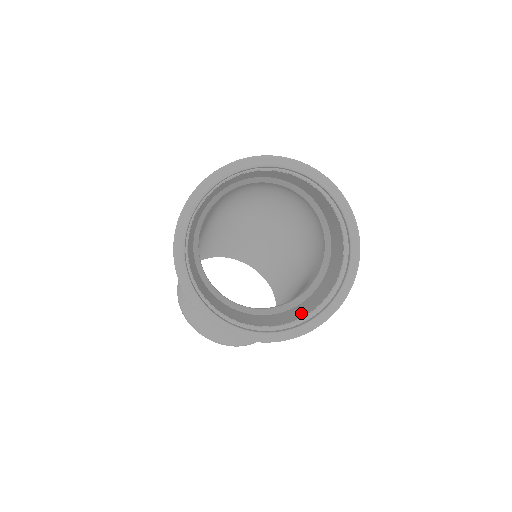
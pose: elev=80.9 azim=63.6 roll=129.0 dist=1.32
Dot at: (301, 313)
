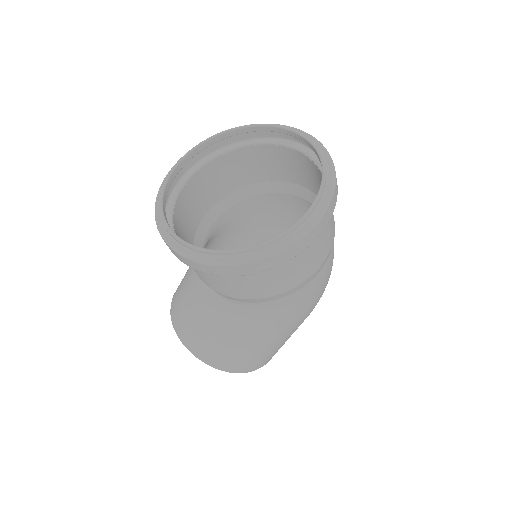
Dot at: occluded
